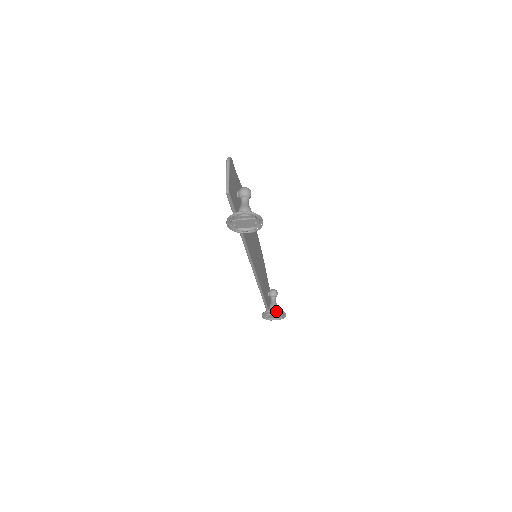
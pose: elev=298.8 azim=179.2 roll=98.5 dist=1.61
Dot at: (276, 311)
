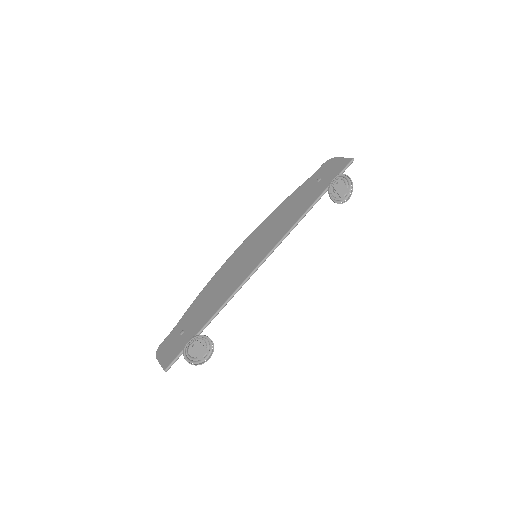
Dot at: (212, 341)
